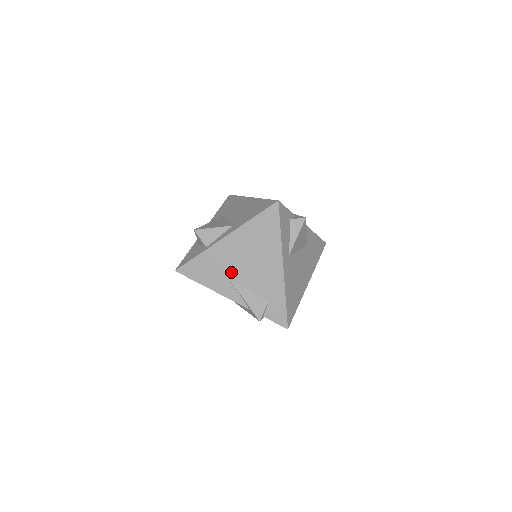
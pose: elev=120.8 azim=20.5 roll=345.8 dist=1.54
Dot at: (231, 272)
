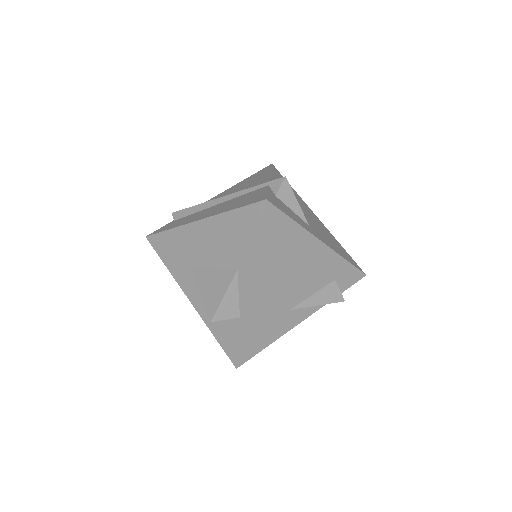
Dot at: (284, 304)
